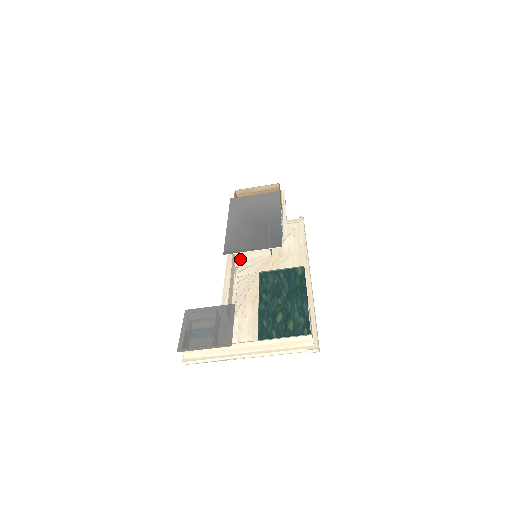
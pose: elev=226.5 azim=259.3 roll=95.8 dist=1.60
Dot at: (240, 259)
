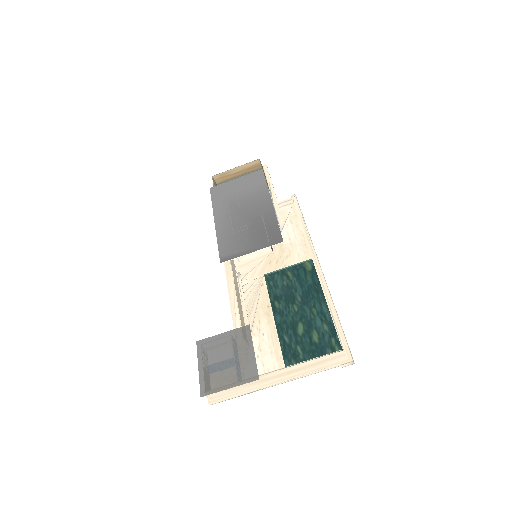
Dot at: (239, 262)
